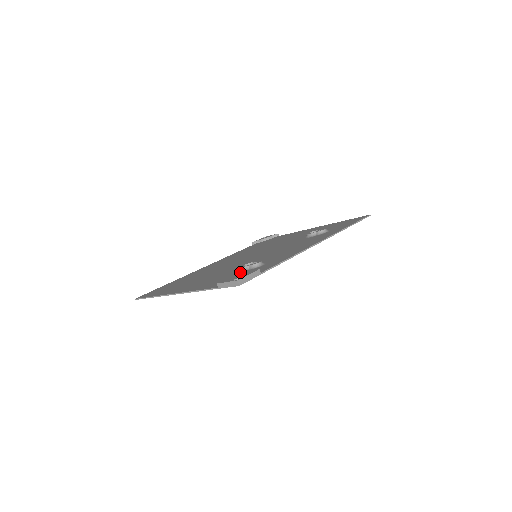
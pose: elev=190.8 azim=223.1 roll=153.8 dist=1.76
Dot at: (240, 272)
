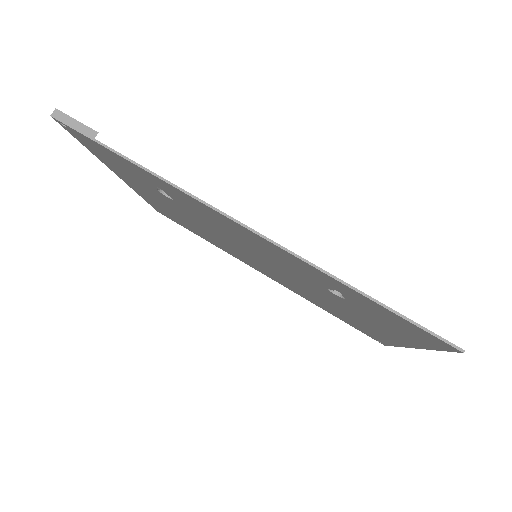
Dot at: occluded
